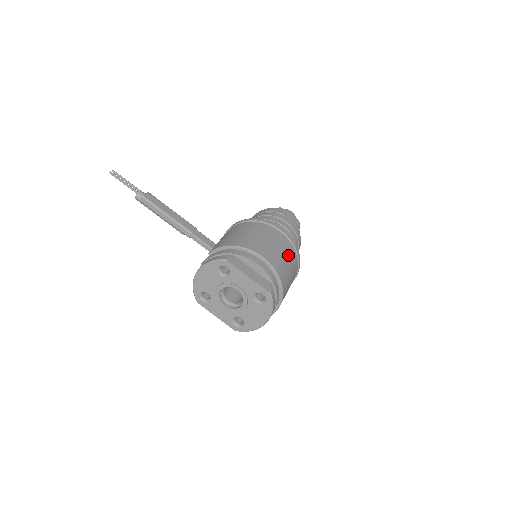
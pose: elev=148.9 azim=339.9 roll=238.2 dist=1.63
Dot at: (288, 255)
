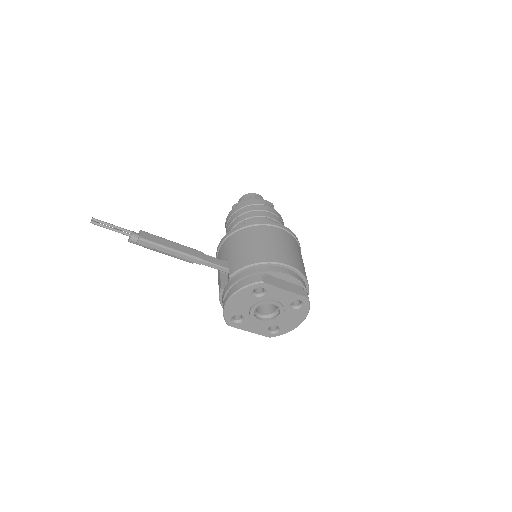
Dot at: (298, 250)
